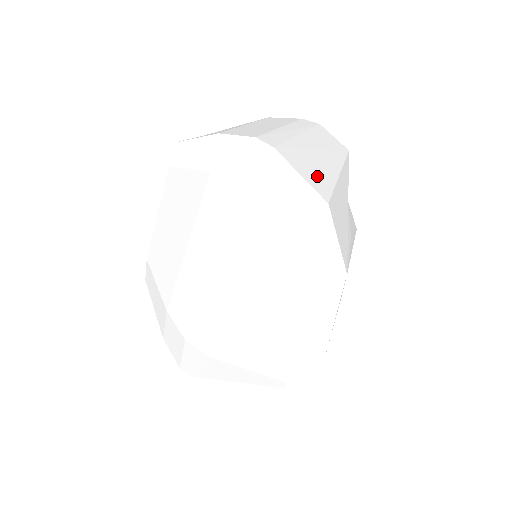
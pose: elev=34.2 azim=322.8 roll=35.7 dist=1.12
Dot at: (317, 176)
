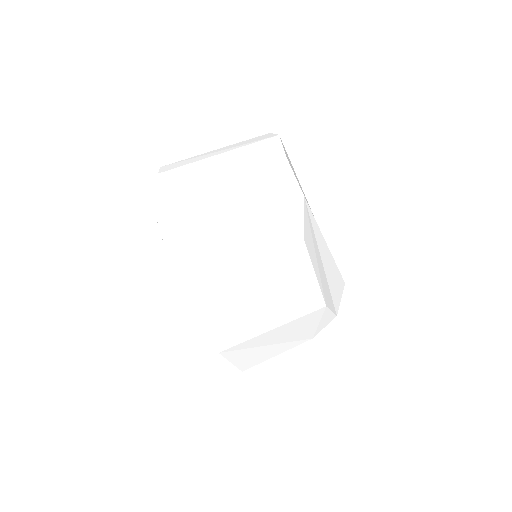
Dot at: (177, 192)
